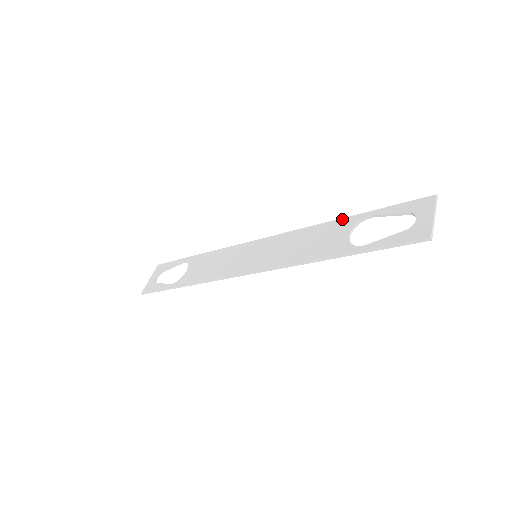
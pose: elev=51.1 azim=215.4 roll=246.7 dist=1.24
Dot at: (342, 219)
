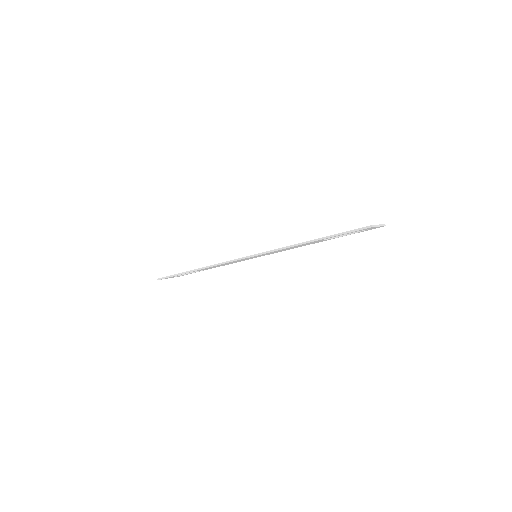
Dot at: occluded
